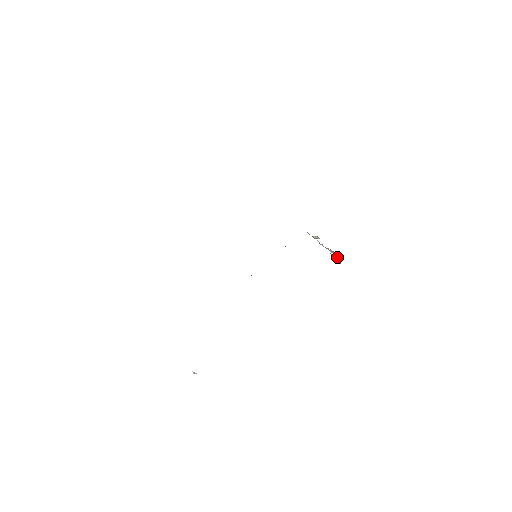
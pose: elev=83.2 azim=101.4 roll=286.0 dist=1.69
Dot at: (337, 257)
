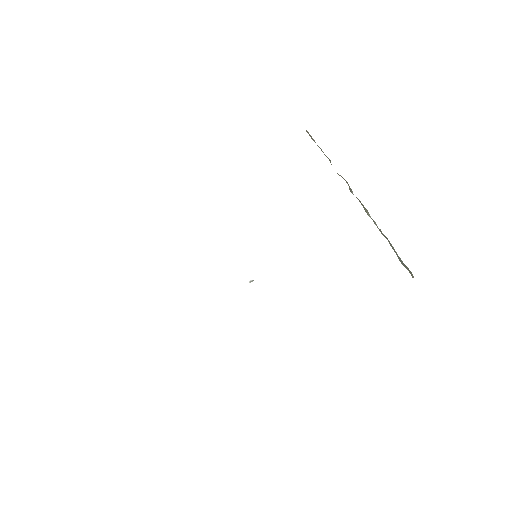
Dot at: occluded
